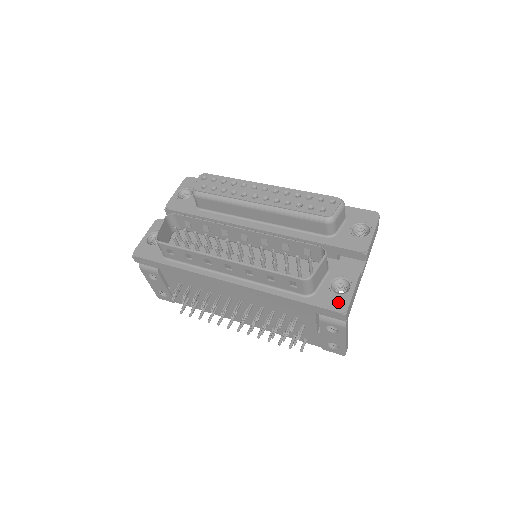
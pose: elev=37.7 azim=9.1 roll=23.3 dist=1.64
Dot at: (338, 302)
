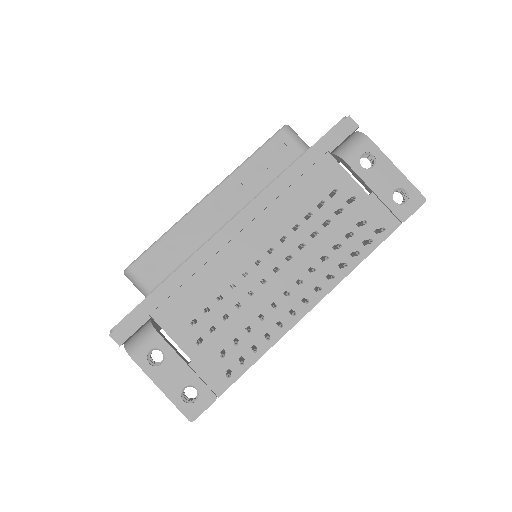
Dot at: occluded
